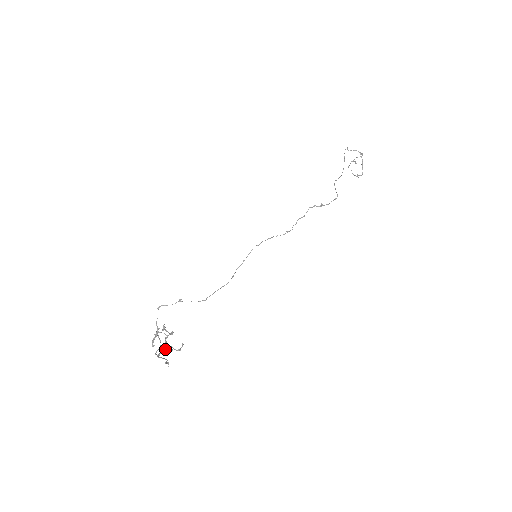
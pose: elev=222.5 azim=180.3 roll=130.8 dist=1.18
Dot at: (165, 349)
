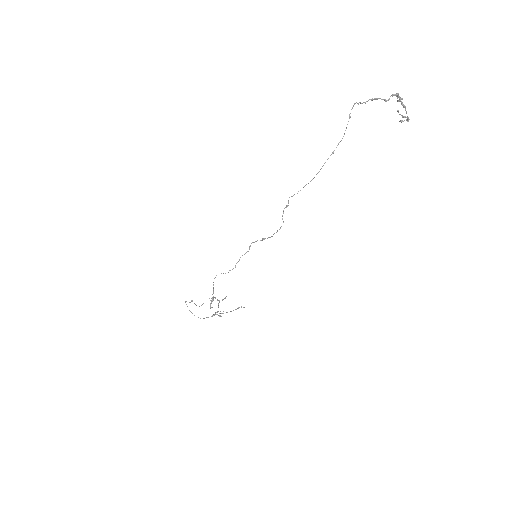
Dot at: (215, 313)
